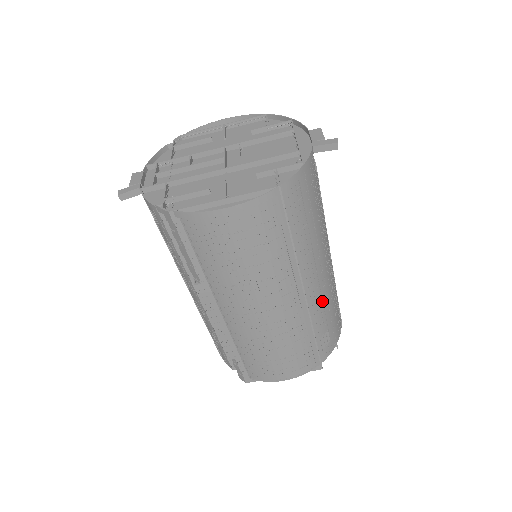
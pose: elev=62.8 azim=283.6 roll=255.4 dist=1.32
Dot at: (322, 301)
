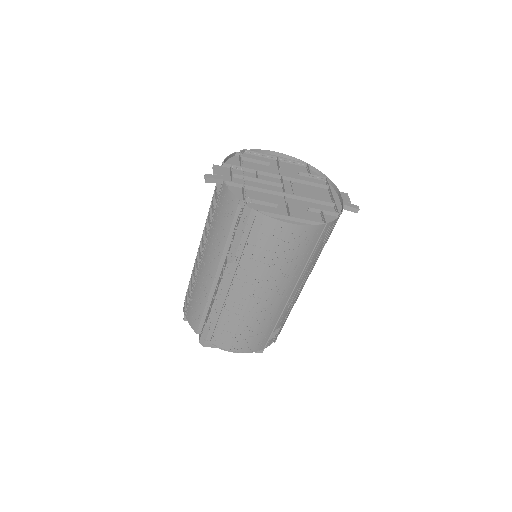
Dot at: (292, 305)
